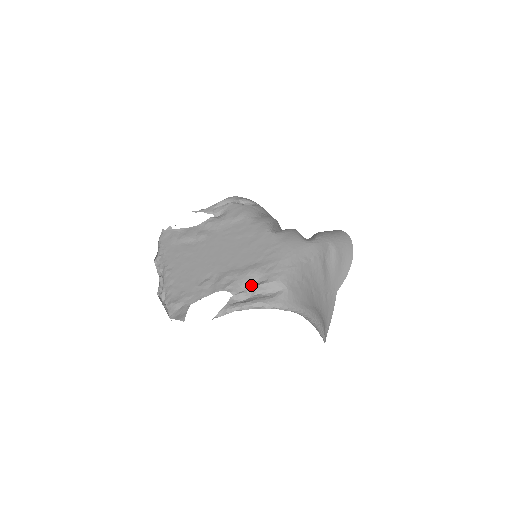
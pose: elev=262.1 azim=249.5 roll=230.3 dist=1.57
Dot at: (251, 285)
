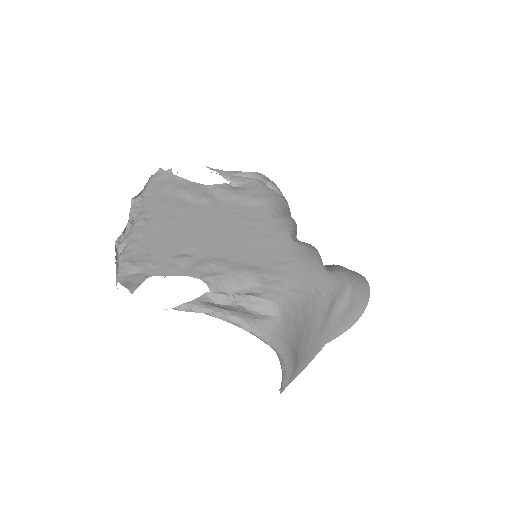
Dot at: (238, 290)
